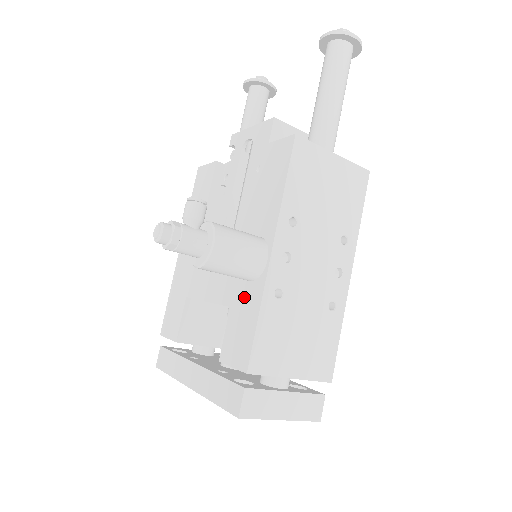
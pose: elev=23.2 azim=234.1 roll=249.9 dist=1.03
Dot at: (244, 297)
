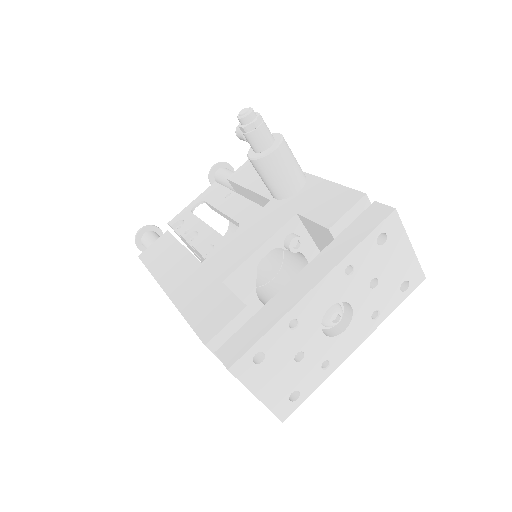
Dot at: (305, 196)
